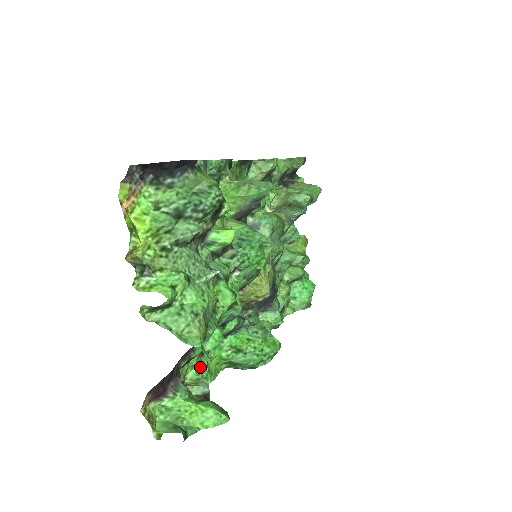
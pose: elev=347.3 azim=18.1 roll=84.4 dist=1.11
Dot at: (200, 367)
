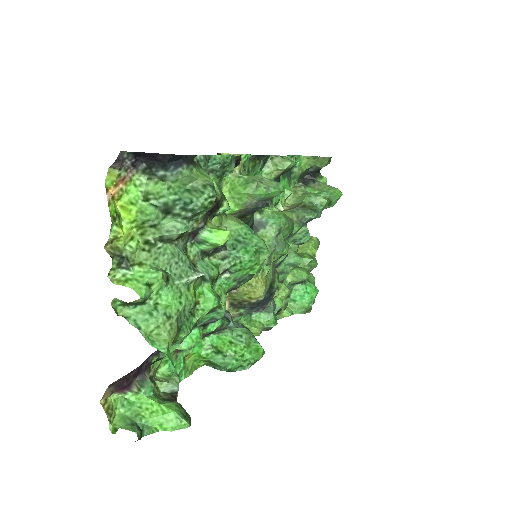
Dot at: (175, 363)
